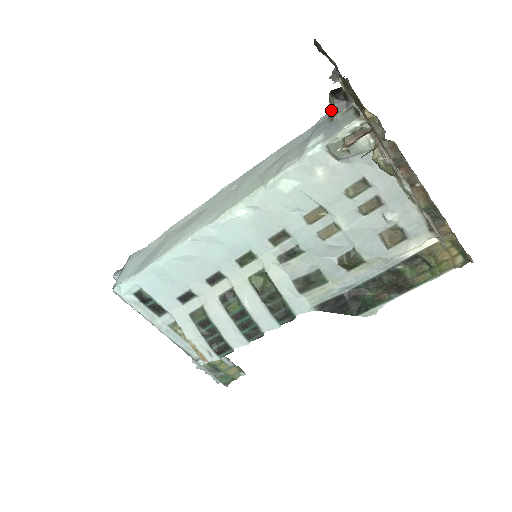
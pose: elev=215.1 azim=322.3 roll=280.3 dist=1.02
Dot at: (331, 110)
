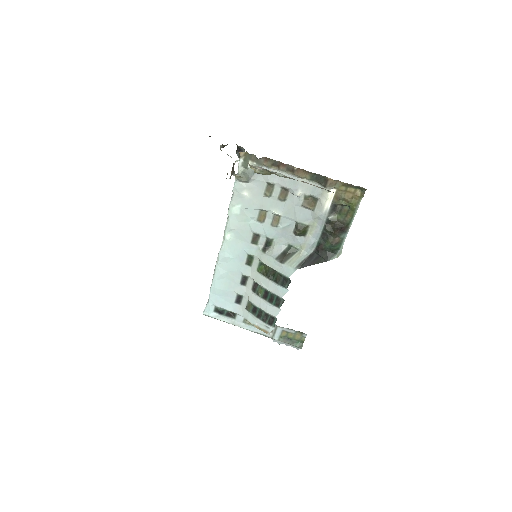
Dot at: occluded
